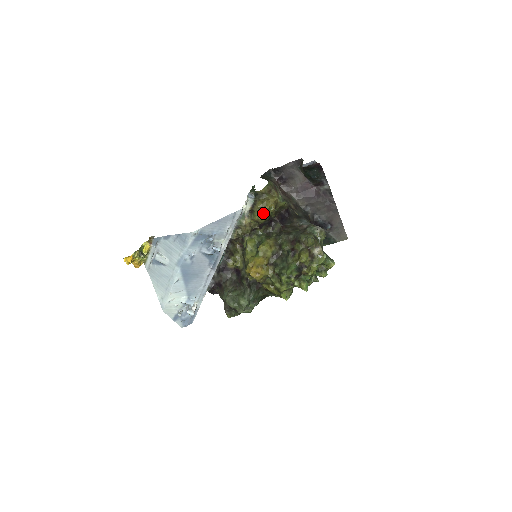
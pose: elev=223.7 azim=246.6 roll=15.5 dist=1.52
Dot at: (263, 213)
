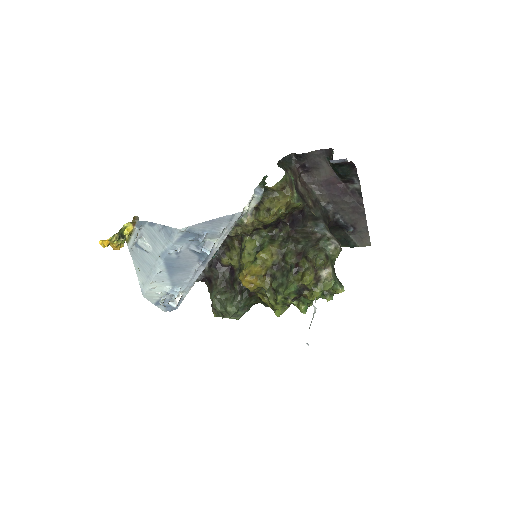
Dot at: (269, 215)
